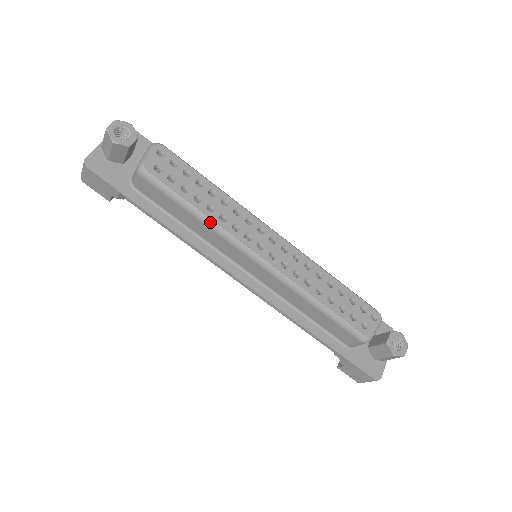
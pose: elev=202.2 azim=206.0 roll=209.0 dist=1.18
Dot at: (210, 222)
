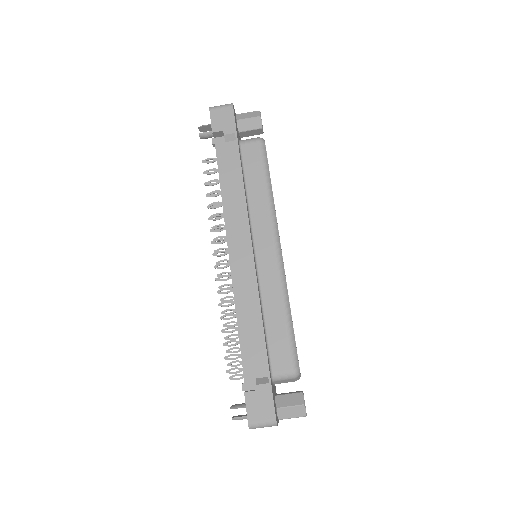
Dot at: (272, 199)
